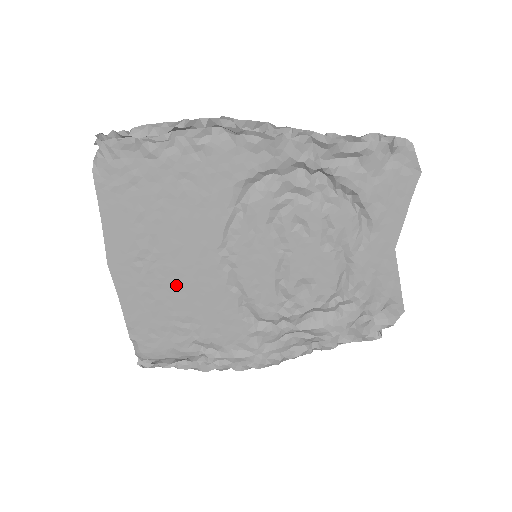
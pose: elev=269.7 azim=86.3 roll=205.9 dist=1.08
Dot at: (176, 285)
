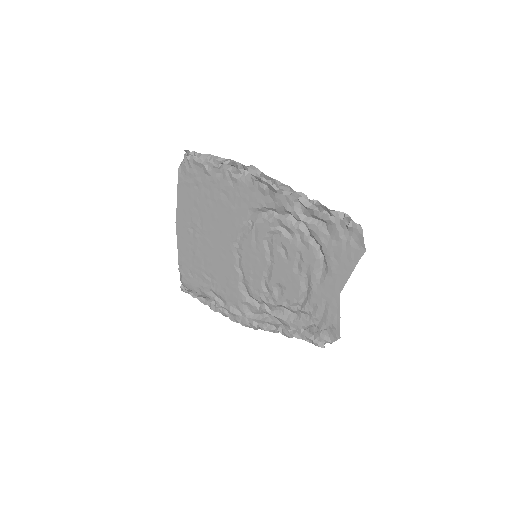
Dot at: (208, 252)
